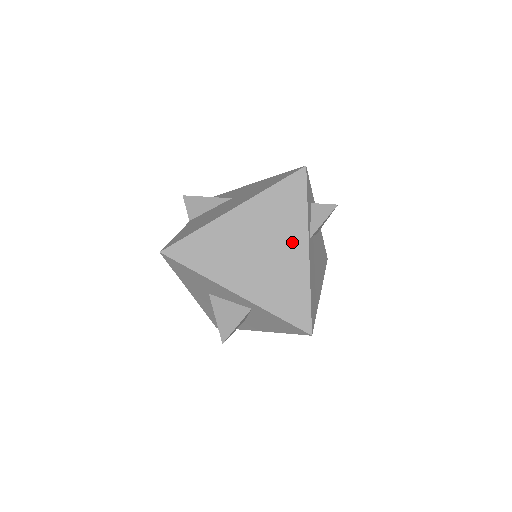
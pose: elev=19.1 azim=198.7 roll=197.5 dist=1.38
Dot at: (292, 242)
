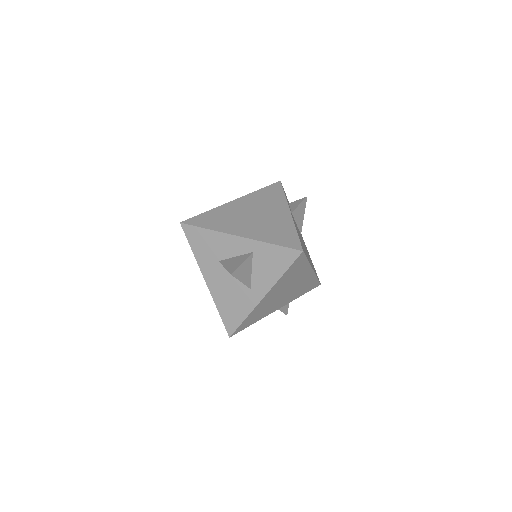
Dot at: (277, 210)
